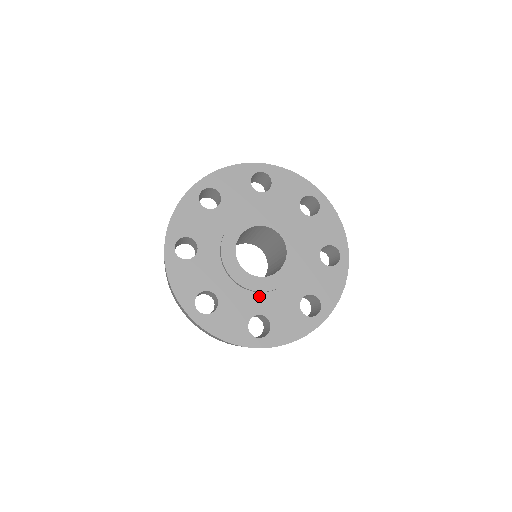
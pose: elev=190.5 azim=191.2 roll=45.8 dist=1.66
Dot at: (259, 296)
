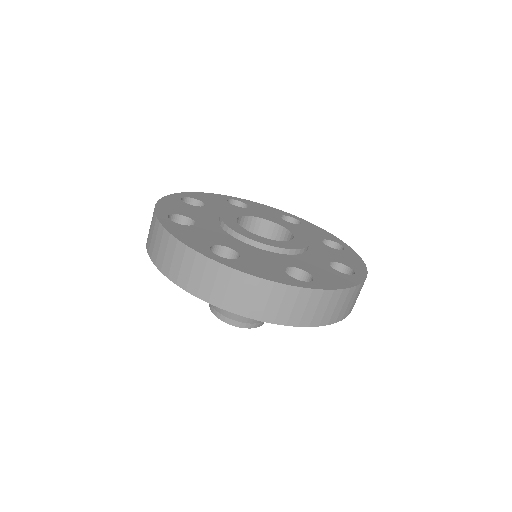
Dot at: (283, 256)
